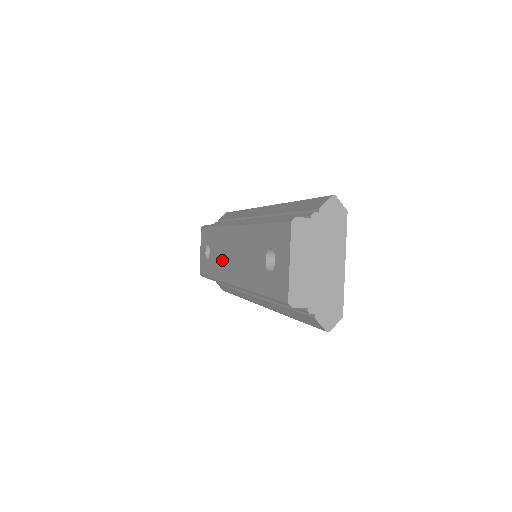
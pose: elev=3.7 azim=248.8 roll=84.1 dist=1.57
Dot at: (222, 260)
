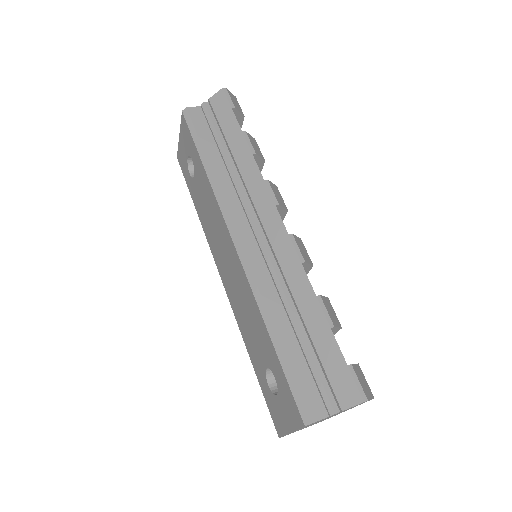
Dot at: (212, 231)
